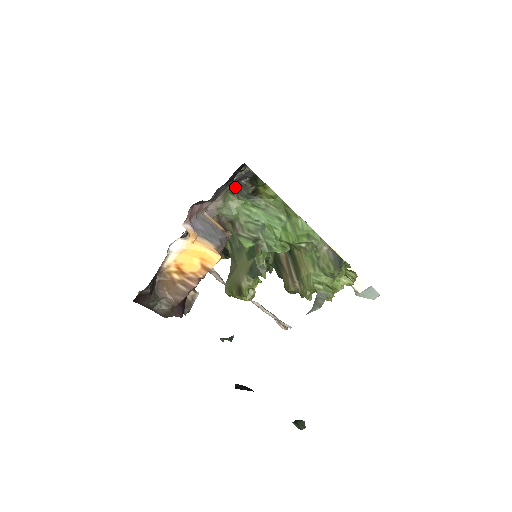
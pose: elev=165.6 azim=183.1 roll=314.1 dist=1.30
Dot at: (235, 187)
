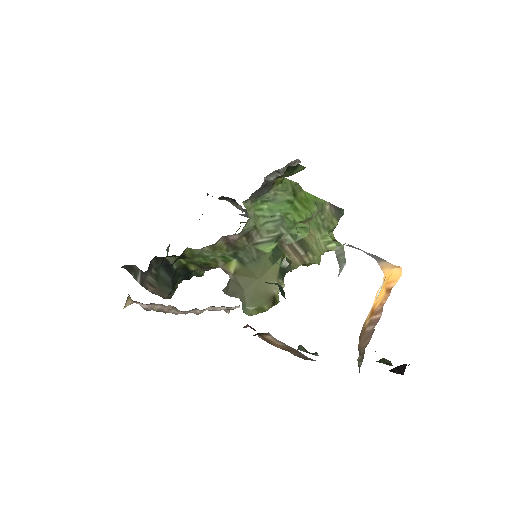
Dot at: (258, 190)
